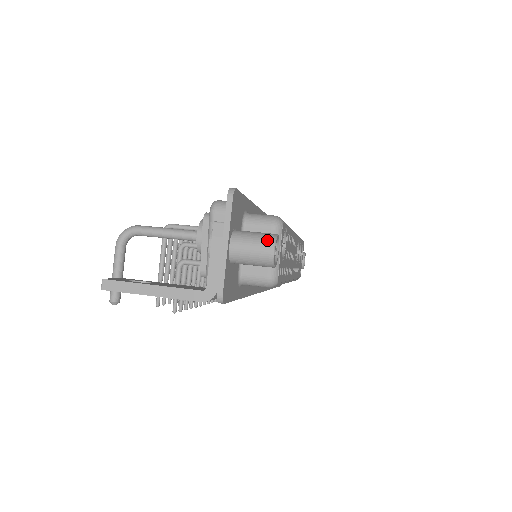
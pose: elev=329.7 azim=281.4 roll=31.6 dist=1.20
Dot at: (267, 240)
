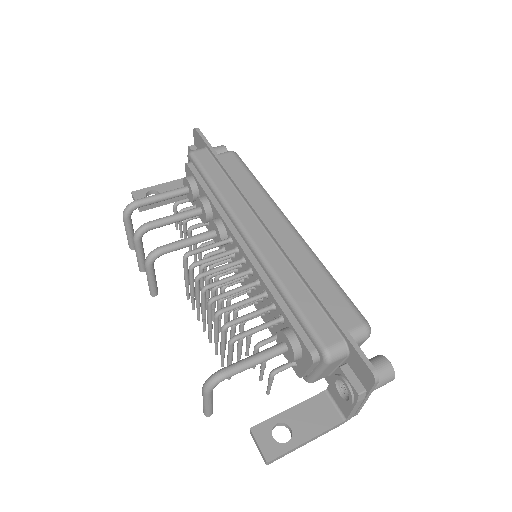
Dot at: (390, 377)
